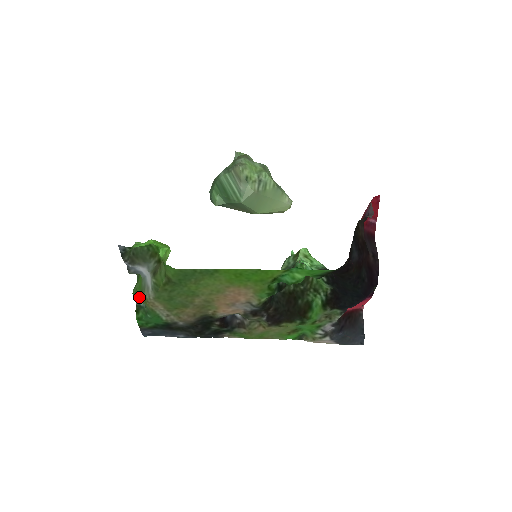
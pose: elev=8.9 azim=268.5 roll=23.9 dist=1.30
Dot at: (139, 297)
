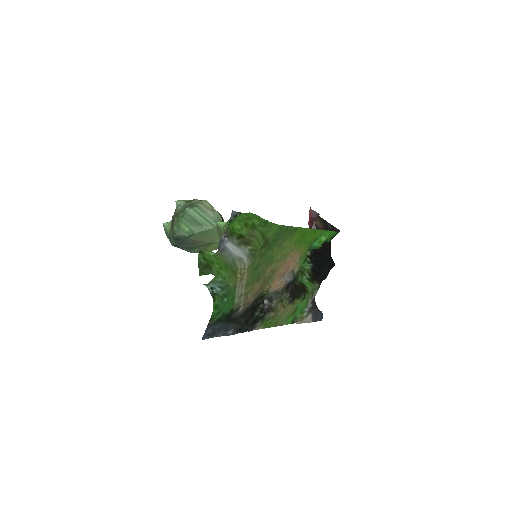
Dot at: (226, 275)
